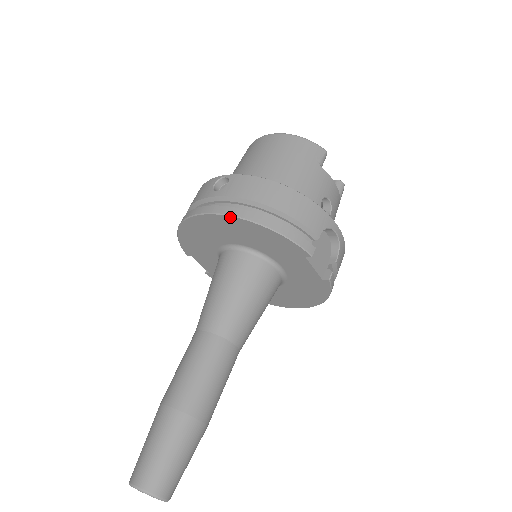
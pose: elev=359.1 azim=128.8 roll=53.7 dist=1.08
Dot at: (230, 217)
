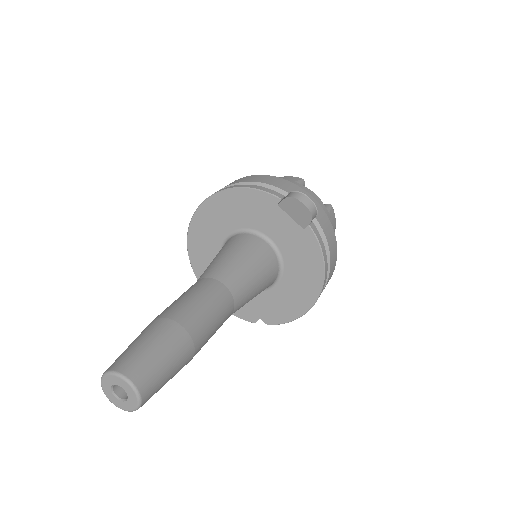
Dot at: (212, 197)
